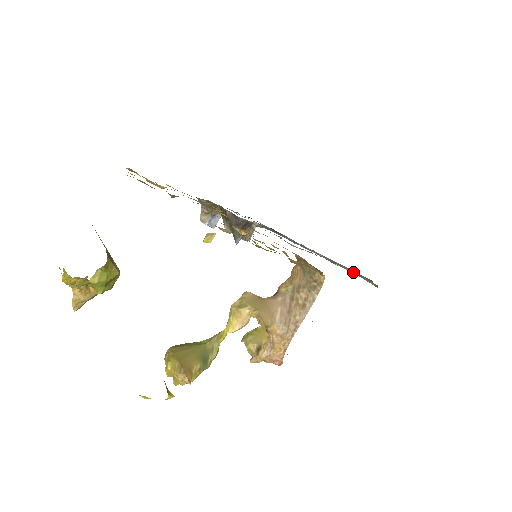
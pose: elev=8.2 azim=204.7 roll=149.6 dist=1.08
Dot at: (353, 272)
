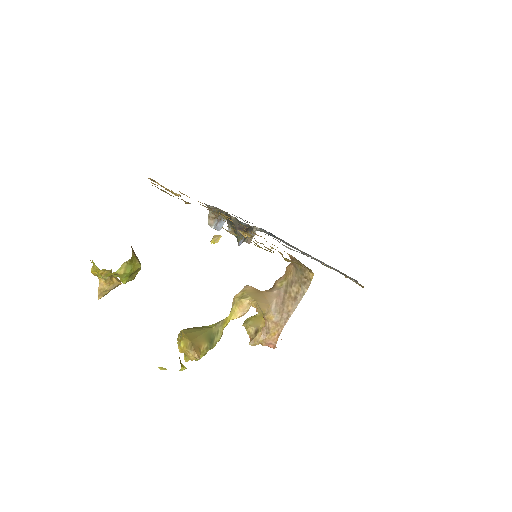
Dot at: occluded
